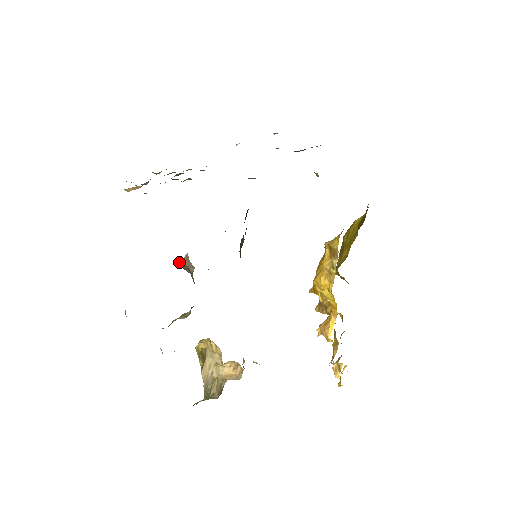
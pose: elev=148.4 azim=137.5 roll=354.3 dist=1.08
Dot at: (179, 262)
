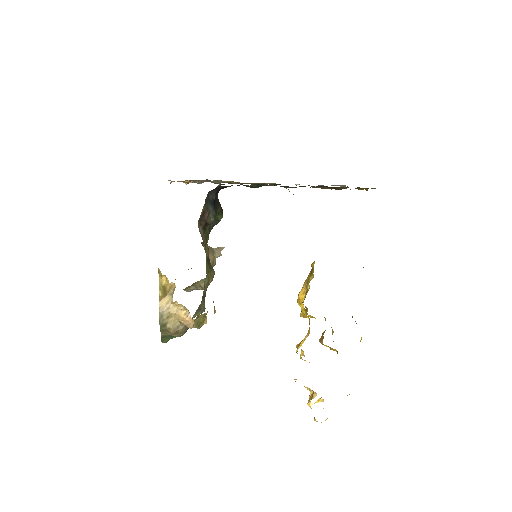
Dot at: occluded
